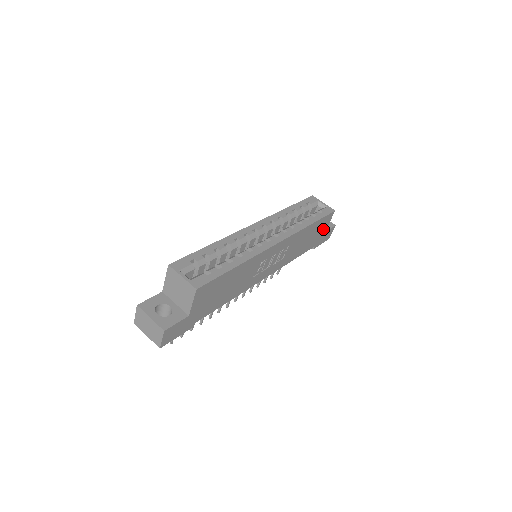
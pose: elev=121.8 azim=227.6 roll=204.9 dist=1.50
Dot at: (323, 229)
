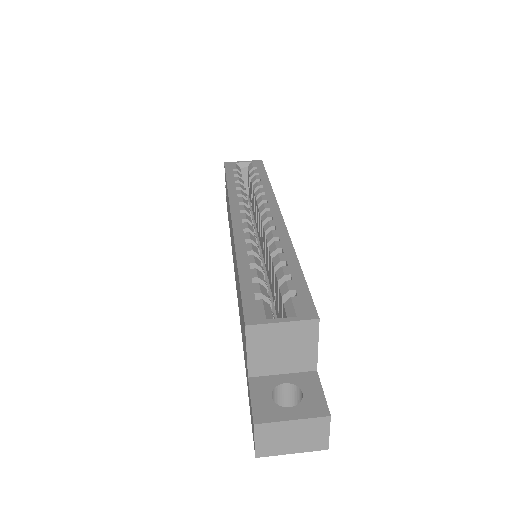
Dot at: occluded
